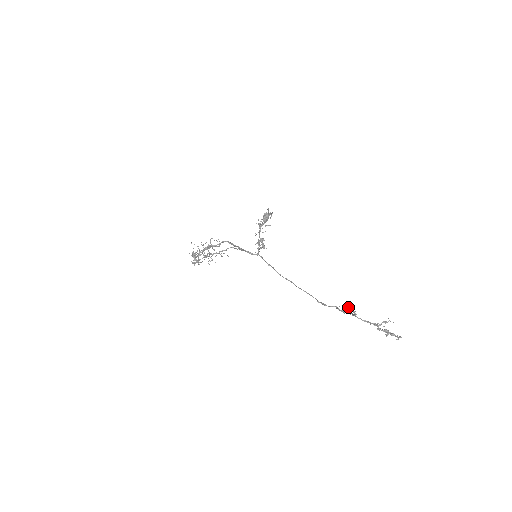
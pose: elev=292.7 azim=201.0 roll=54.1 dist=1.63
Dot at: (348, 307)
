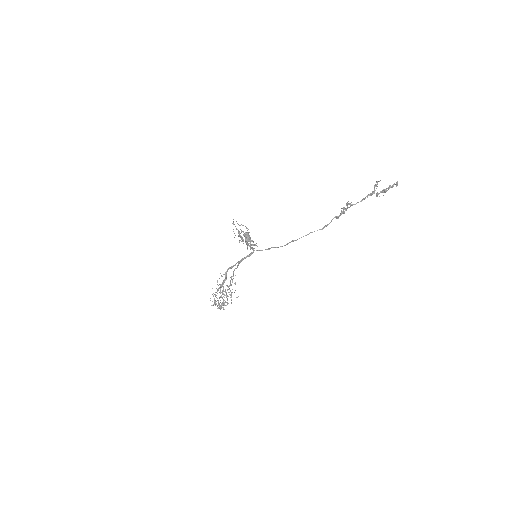
Dot at: (343, 208)
